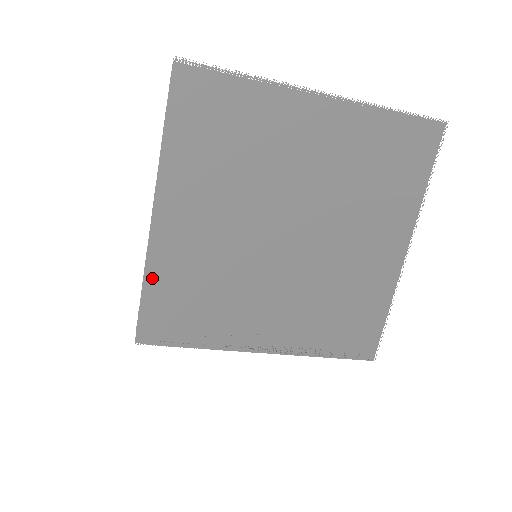
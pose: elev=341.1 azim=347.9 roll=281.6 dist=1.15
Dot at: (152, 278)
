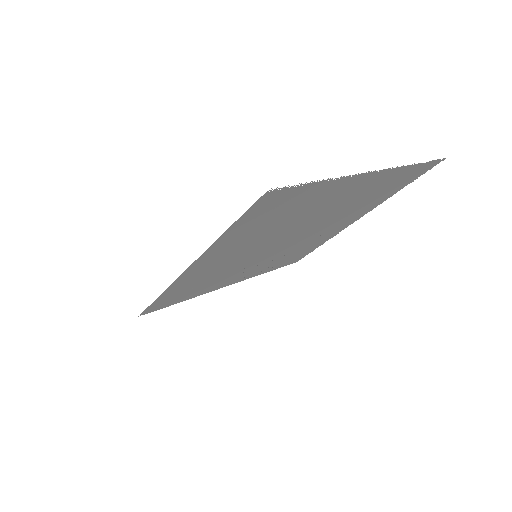
Dot at: (169, 292)
